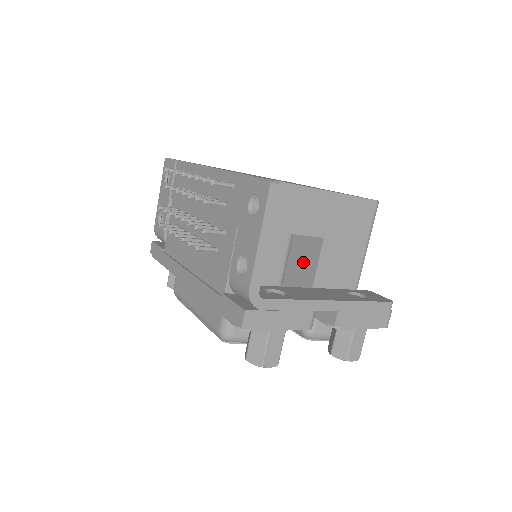
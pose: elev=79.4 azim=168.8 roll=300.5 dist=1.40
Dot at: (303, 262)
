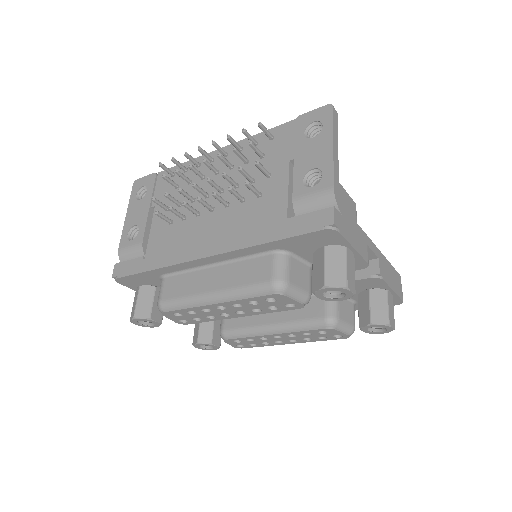
Dot at: occluded
